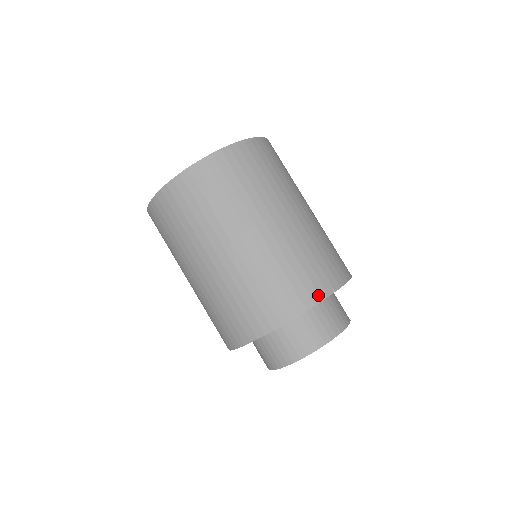
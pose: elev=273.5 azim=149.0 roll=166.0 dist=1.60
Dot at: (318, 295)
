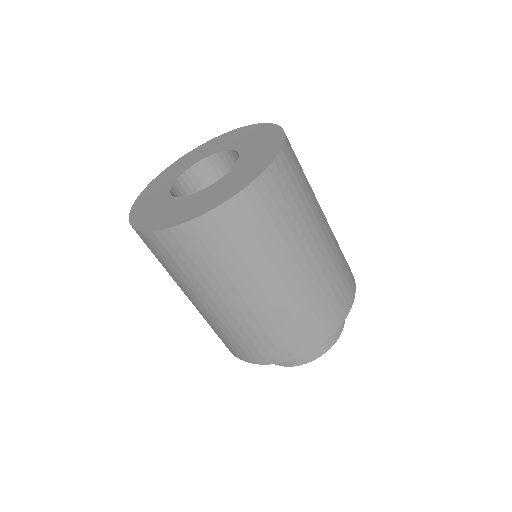
Dot at: (343, 314)
